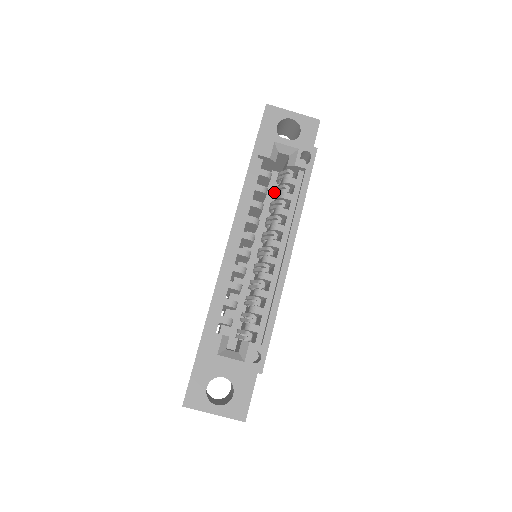
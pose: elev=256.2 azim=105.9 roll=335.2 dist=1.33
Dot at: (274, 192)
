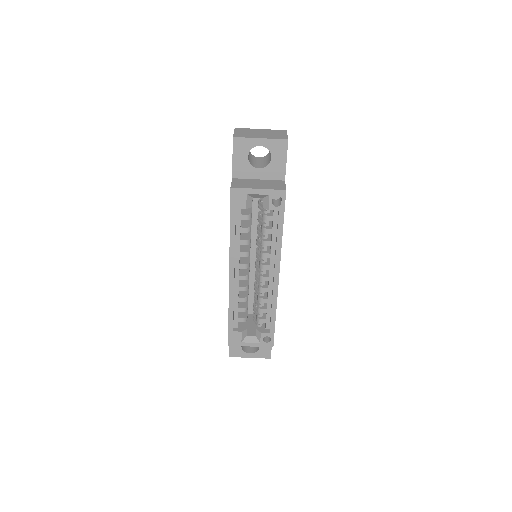
Dot at: (258, 220)
